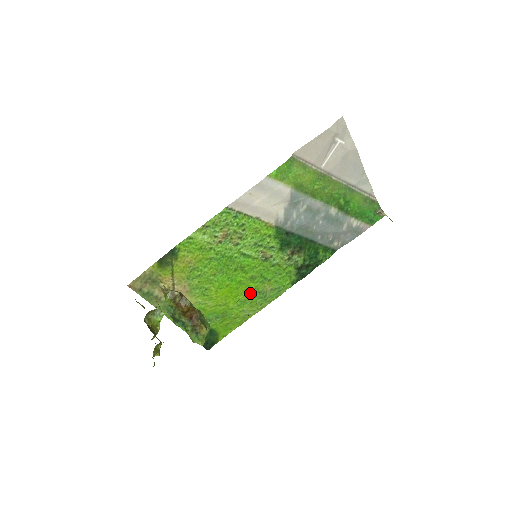
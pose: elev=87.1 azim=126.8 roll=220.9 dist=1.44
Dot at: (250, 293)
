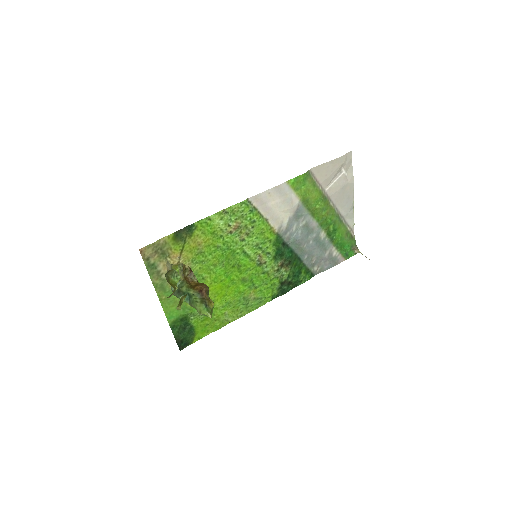
Dot at: (237, 296)
